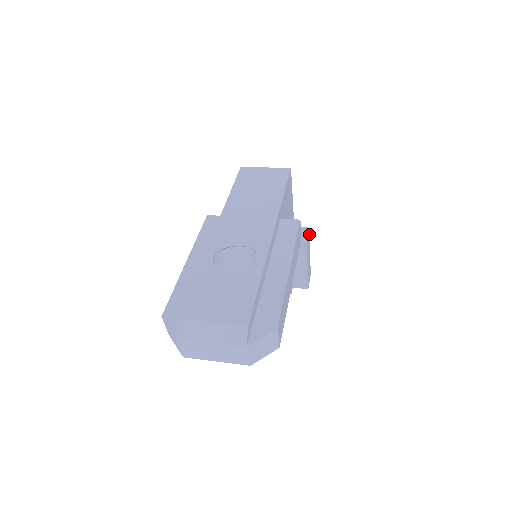
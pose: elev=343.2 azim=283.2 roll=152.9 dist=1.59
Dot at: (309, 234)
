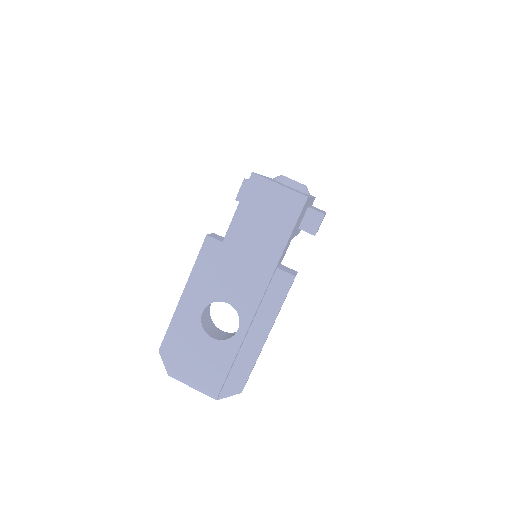
Dot at: (324, 215)
